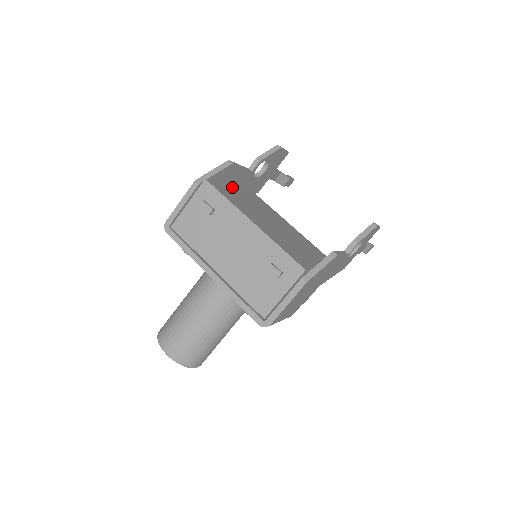
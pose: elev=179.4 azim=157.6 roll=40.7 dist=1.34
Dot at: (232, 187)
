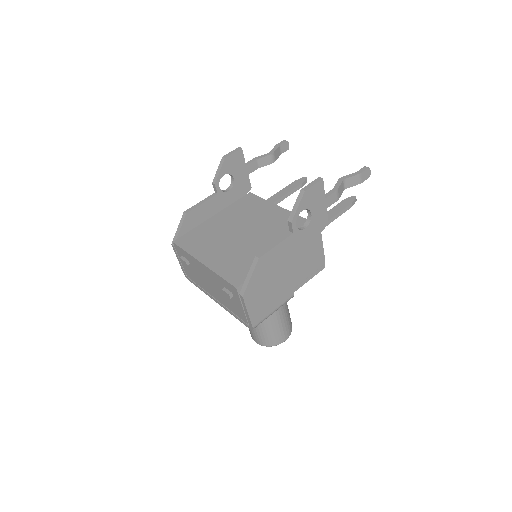
Dot at: (210, 218)
